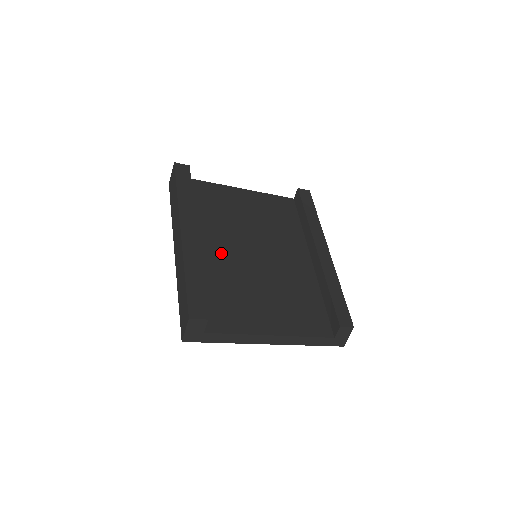
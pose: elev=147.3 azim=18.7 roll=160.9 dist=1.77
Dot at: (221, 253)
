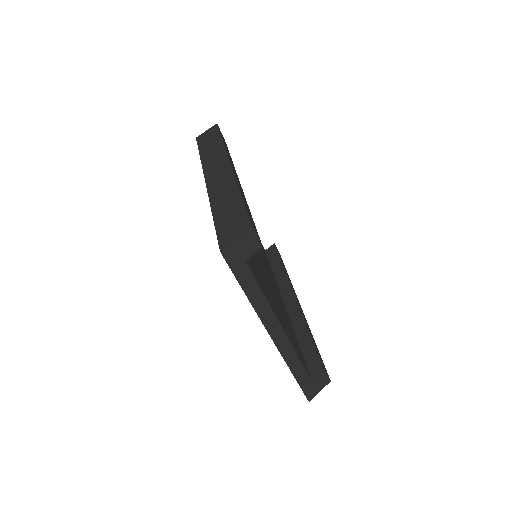
Dot at: occluded
